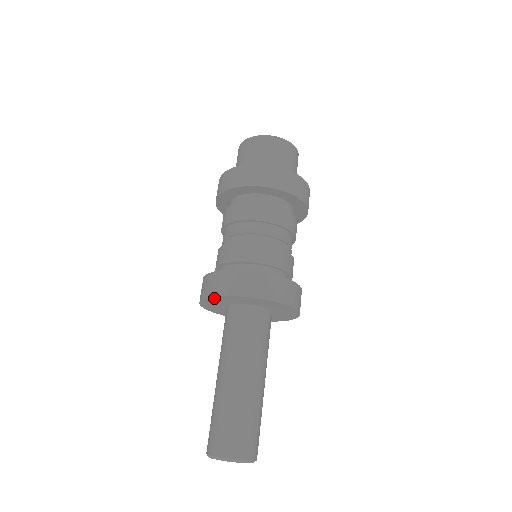
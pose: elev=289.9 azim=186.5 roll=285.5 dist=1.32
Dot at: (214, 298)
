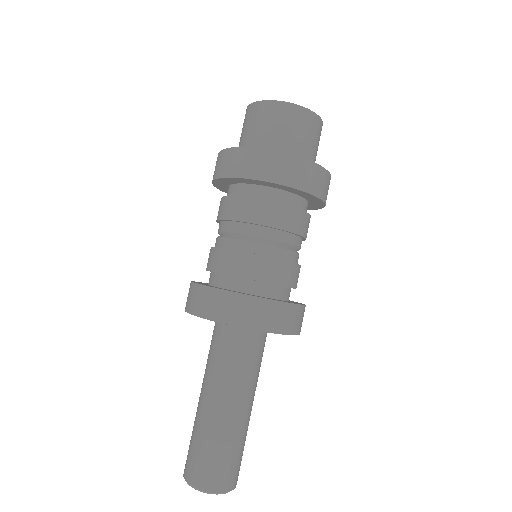
Dot at: (208, 319)
